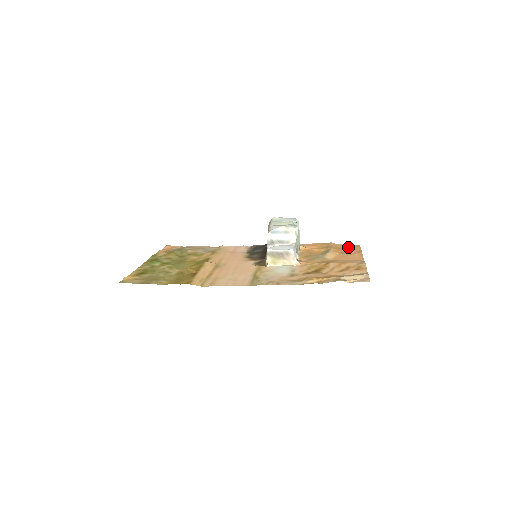
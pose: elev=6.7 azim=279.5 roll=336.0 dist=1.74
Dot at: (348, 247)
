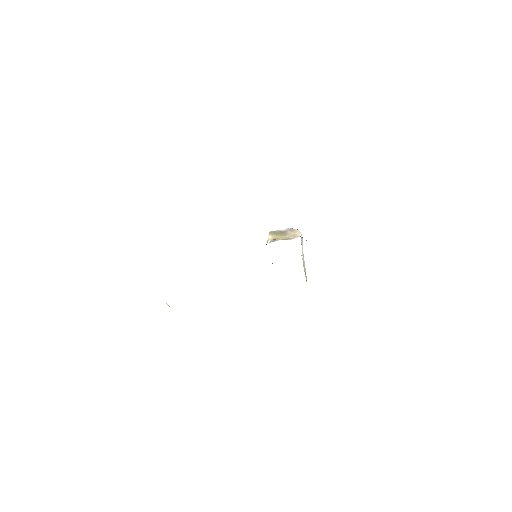
Dot at: occluded
